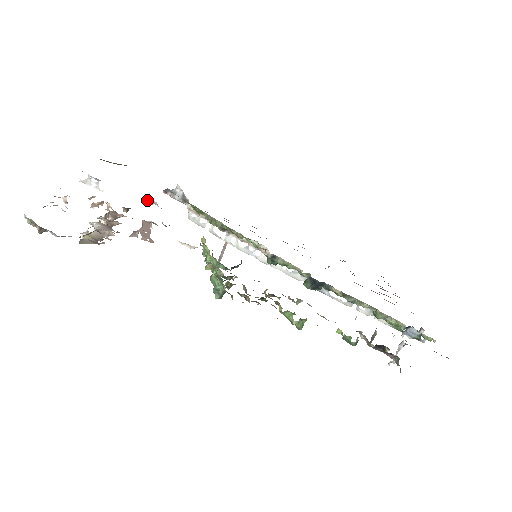
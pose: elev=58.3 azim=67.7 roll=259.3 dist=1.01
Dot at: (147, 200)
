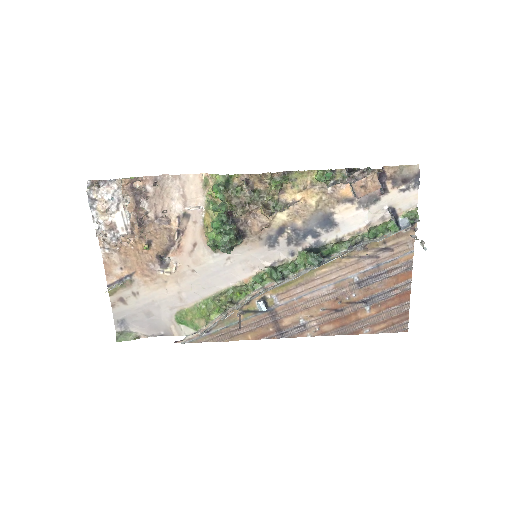
Dot at: (161, 259)
